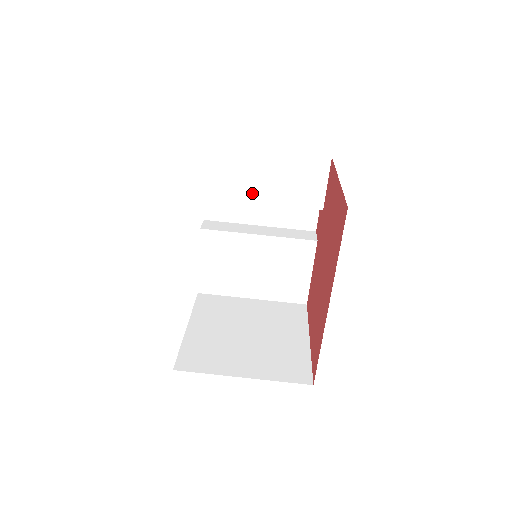
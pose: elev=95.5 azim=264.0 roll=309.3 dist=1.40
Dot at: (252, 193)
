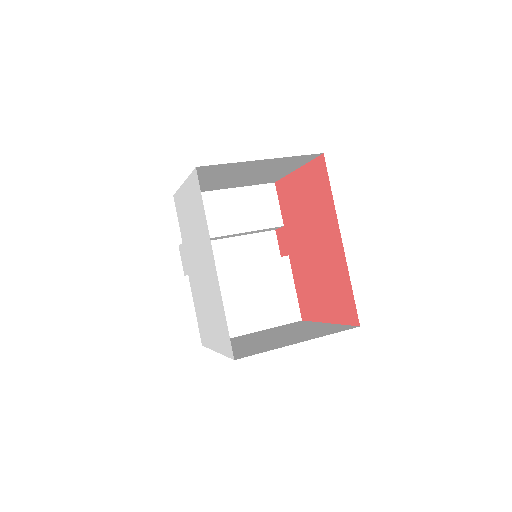
Dot at: (225, 227)
